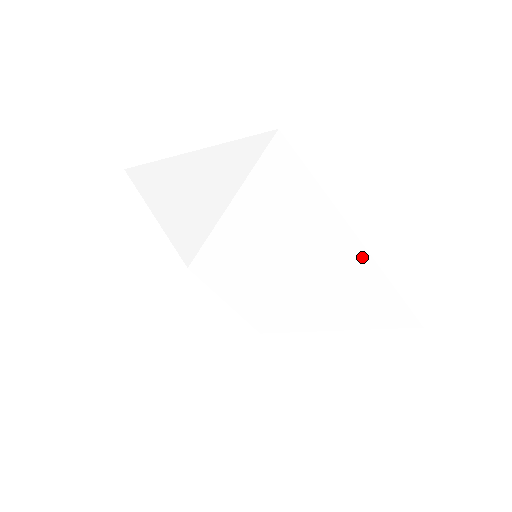
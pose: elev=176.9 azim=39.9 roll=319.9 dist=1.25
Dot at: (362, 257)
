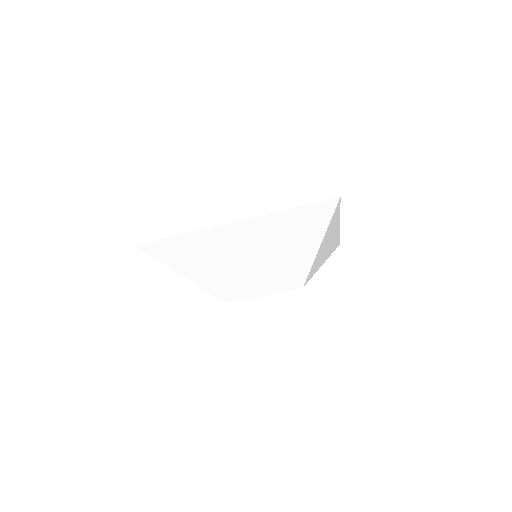
Dot at: (244, 224)
